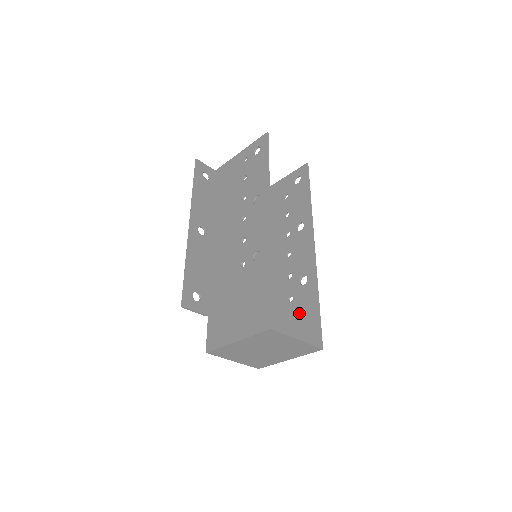
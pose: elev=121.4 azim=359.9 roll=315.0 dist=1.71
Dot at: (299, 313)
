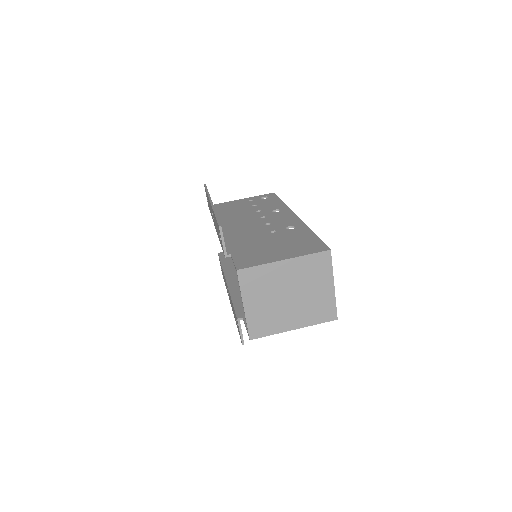
Dot at: occluded
